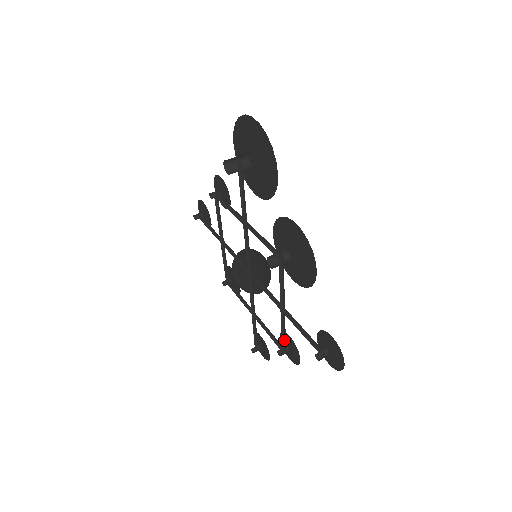
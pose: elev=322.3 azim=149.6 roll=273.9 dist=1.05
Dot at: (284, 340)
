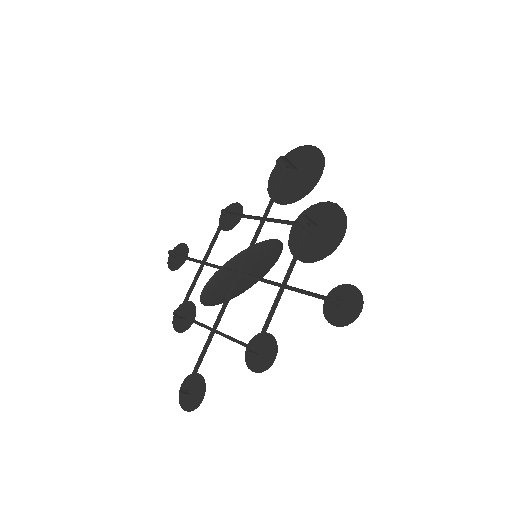
Dot at: (263, 334)
